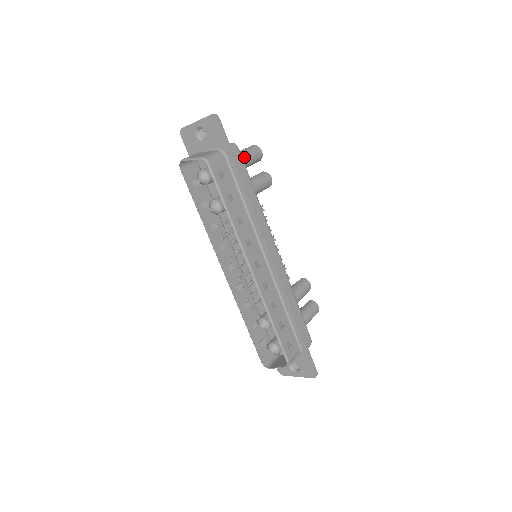
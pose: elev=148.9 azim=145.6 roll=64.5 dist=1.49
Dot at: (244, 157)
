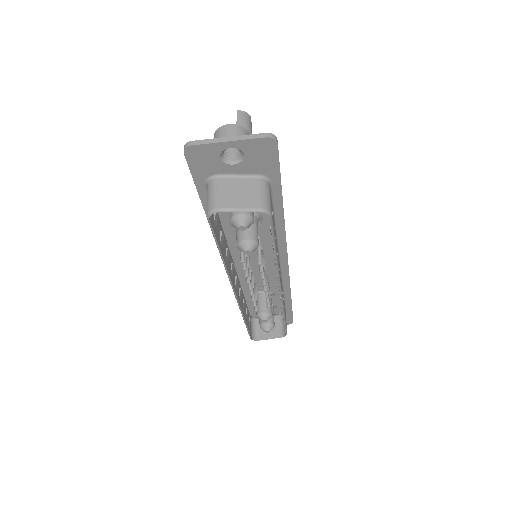
Dot at: occluded
